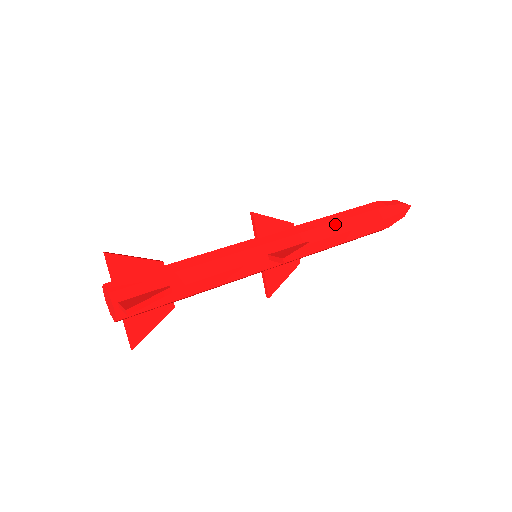
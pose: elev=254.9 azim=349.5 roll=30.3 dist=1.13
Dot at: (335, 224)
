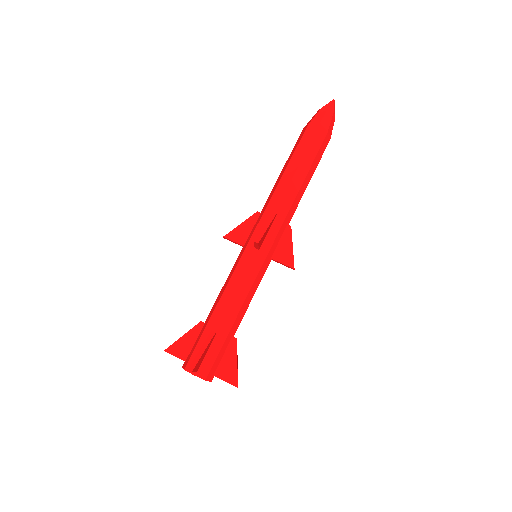
Dot at: (282, 180)
